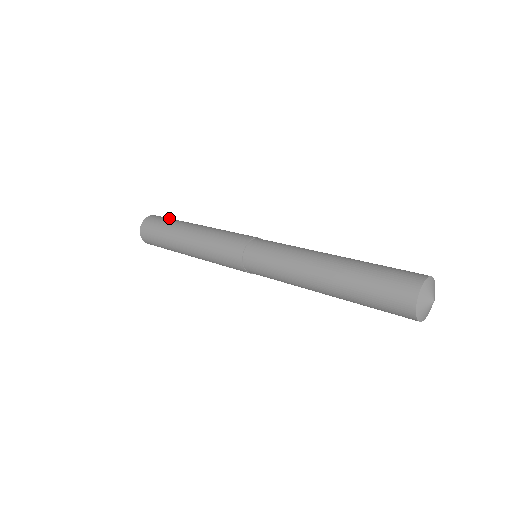
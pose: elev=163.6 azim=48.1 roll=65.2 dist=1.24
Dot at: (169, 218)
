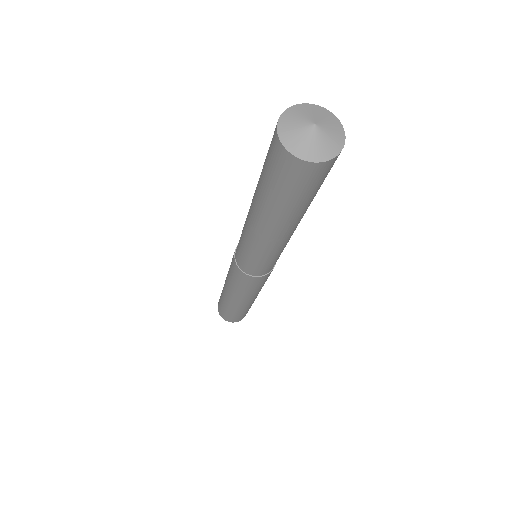
Dot at: occluded
